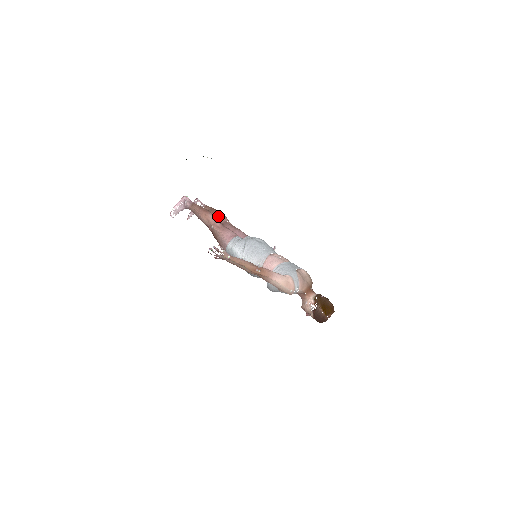
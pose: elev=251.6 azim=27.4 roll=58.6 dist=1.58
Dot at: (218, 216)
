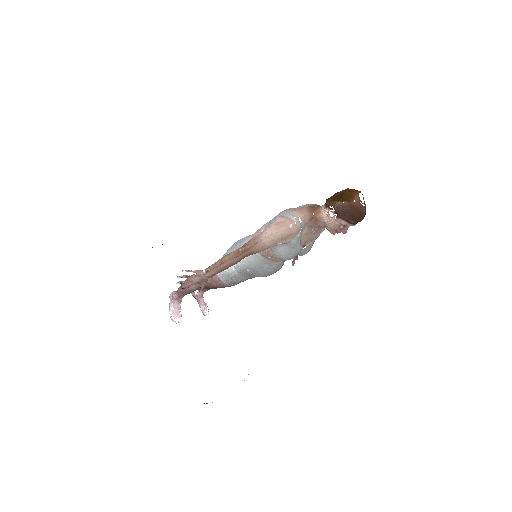
Dot at: occluded
